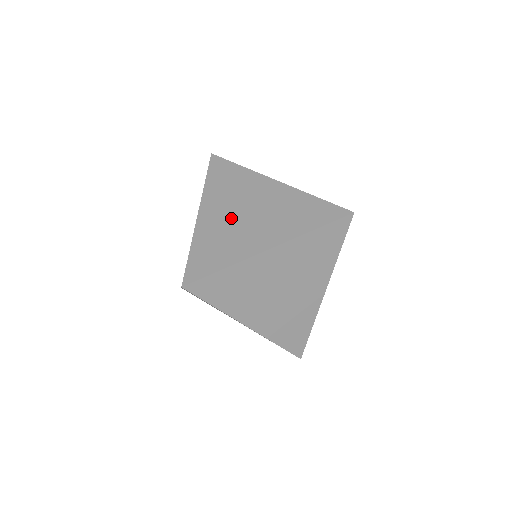
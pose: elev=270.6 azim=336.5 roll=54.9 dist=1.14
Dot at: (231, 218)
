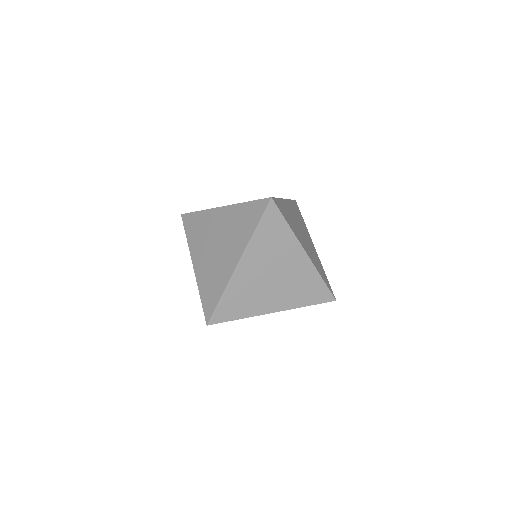
Dot at: (210, 257)
